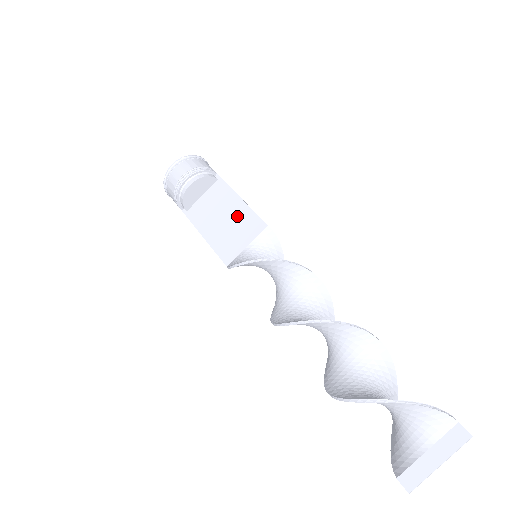
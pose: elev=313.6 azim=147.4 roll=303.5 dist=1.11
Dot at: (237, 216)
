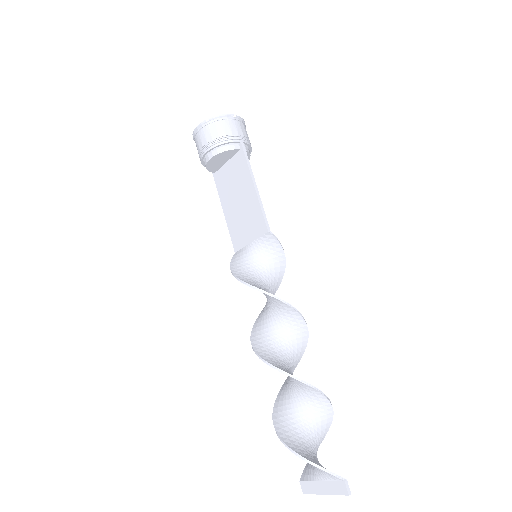
Dot at: (248, 205)
